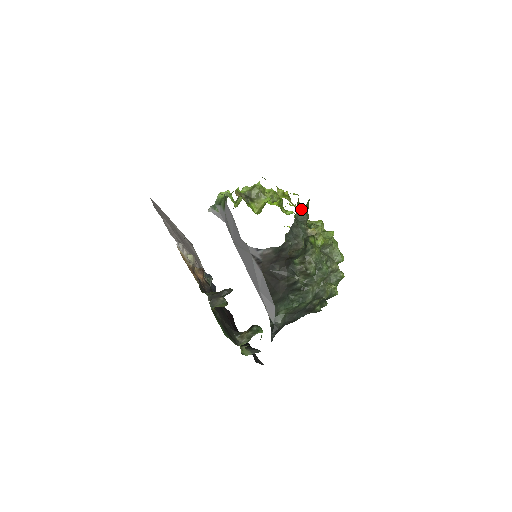
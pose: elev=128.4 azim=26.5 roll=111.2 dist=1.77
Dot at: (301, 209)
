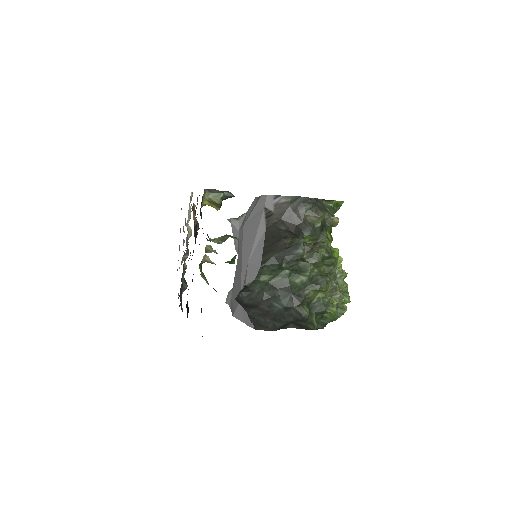
Dot at: occluded
